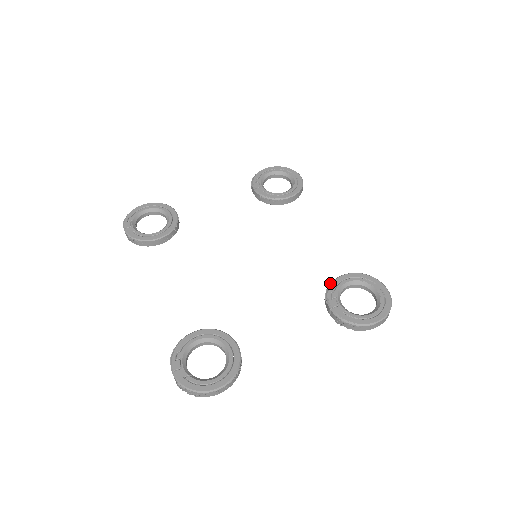
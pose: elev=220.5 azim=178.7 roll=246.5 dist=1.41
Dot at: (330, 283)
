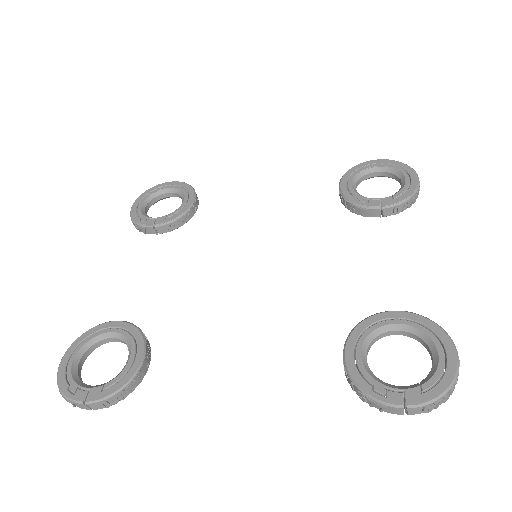
Dot at: (344, 199)
